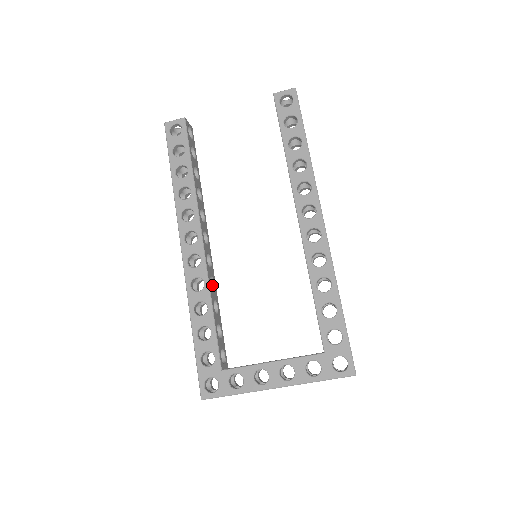
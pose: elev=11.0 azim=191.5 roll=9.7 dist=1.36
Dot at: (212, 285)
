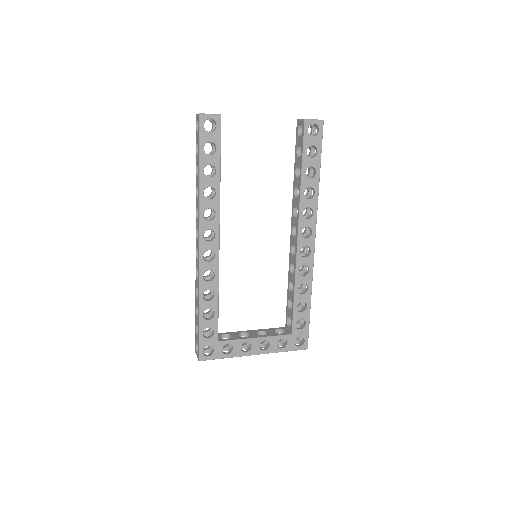
Dot at: occluded
